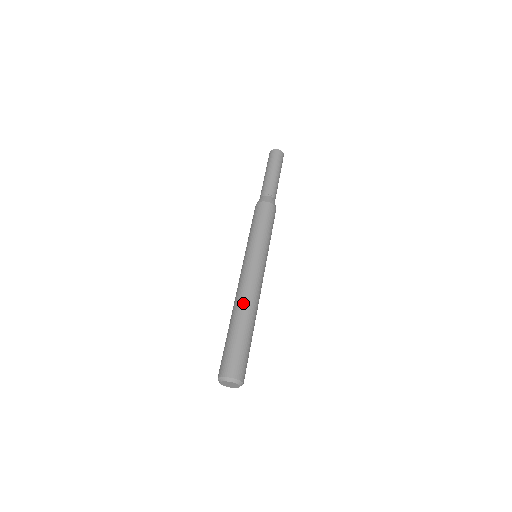
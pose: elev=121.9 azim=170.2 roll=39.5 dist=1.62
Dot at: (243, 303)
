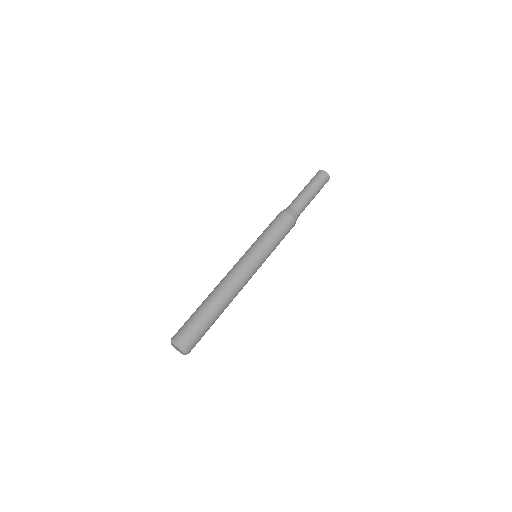
Dot at: (229, 297)
